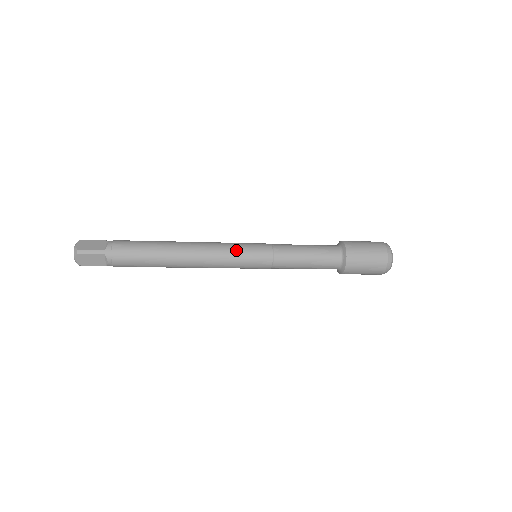
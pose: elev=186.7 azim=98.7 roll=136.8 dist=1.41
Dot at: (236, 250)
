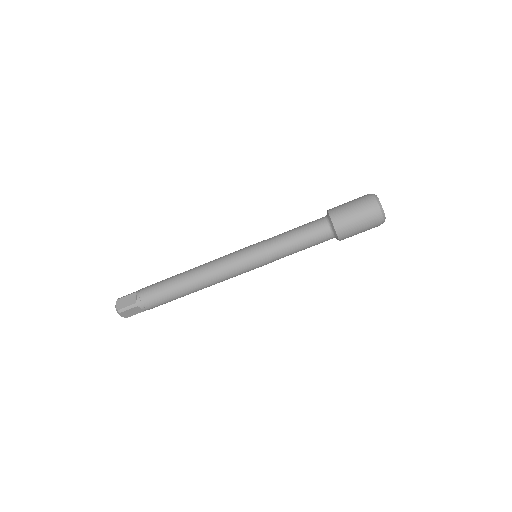
Dot at: occluded
